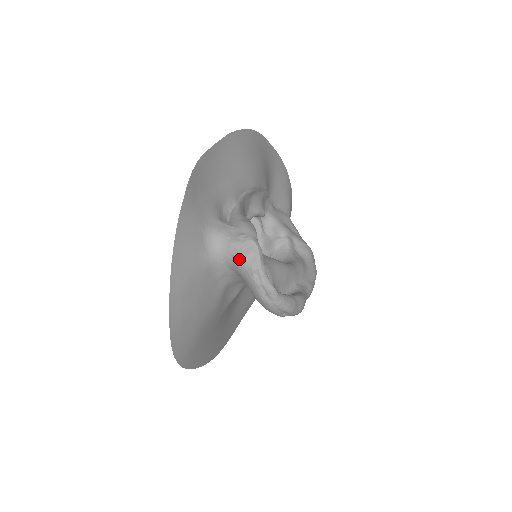
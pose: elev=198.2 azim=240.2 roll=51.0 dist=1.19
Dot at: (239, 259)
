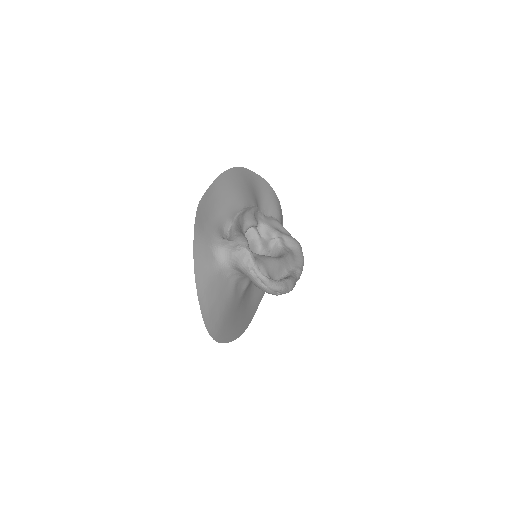
Dot at: (239, 262)
